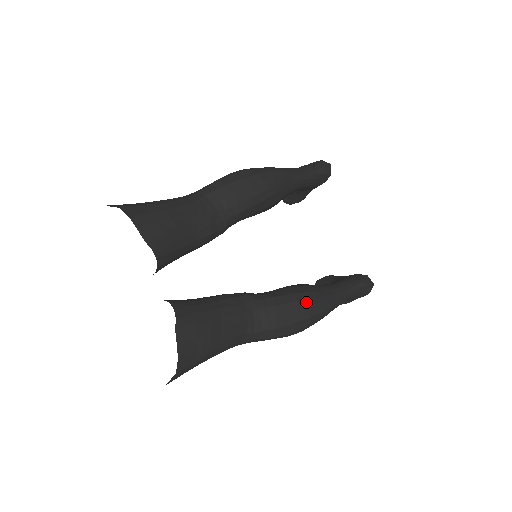
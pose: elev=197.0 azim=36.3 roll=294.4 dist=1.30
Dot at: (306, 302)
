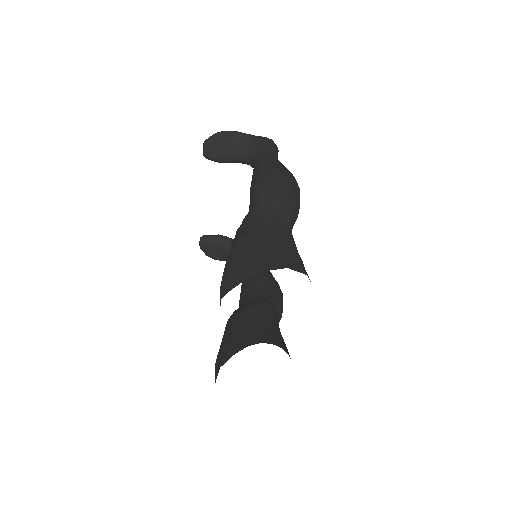
Dot at: occluded
